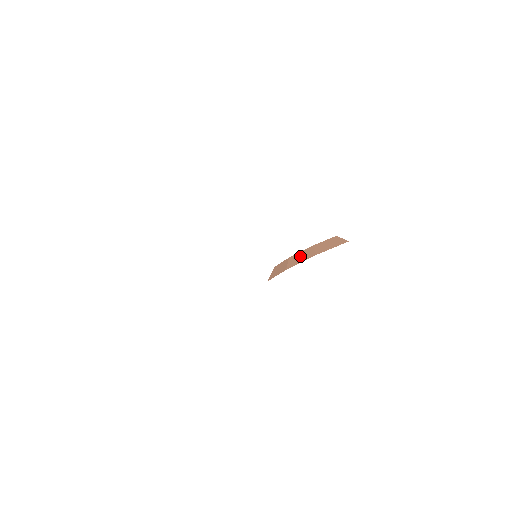
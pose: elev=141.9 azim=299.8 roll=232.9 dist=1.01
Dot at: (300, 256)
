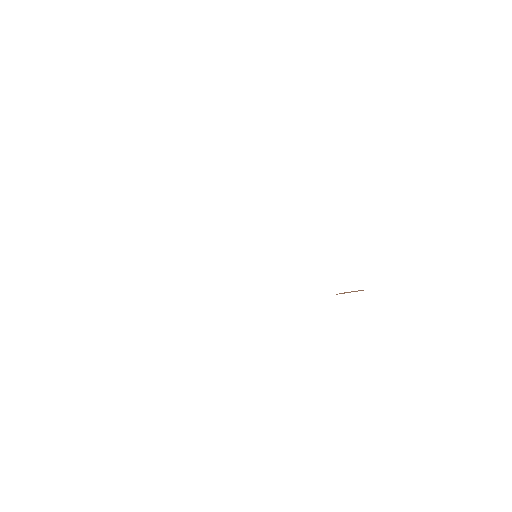
Dot at: occluded
